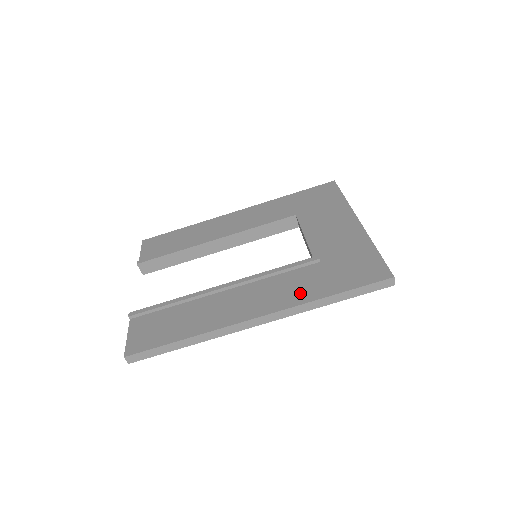
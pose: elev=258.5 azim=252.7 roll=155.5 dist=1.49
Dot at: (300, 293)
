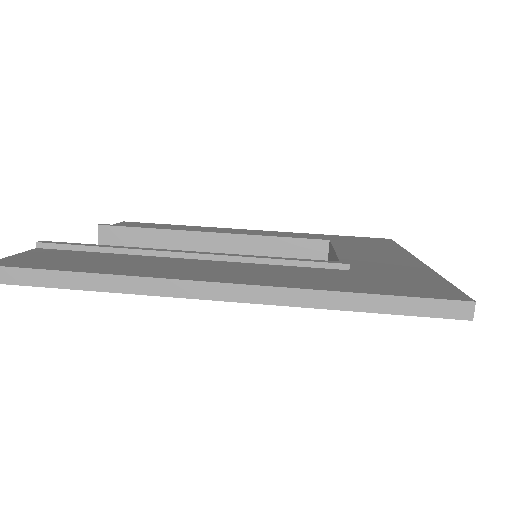
Dot at: (304, 281)
